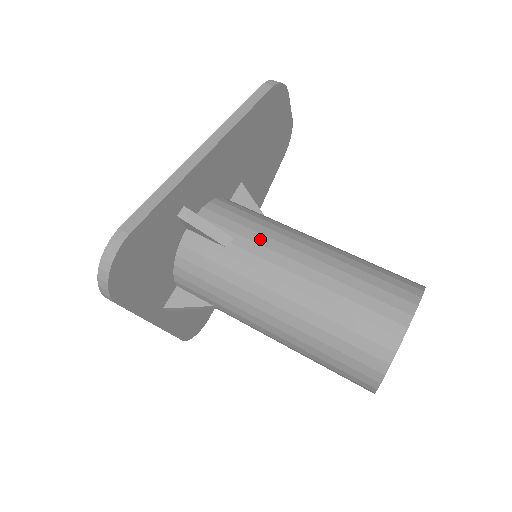
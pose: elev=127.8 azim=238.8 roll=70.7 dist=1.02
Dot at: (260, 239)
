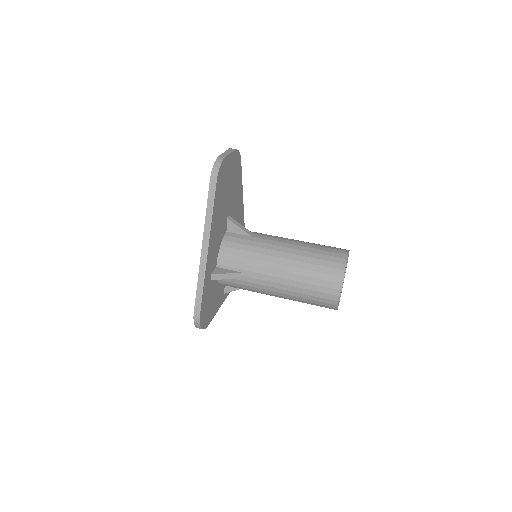
Dot at: (255, 269)
